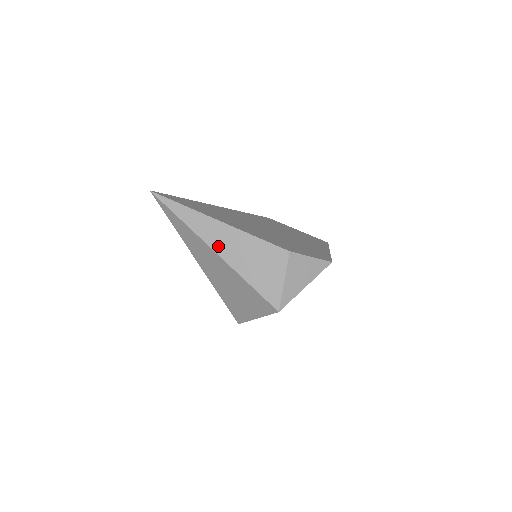
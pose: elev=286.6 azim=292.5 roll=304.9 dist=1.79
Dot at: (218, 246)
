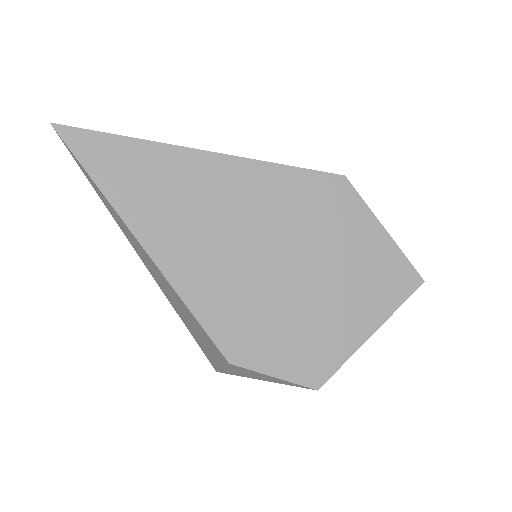
Dot at: (148, 267)
